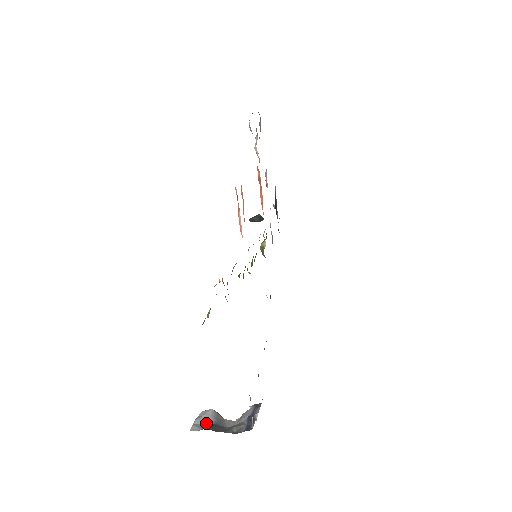
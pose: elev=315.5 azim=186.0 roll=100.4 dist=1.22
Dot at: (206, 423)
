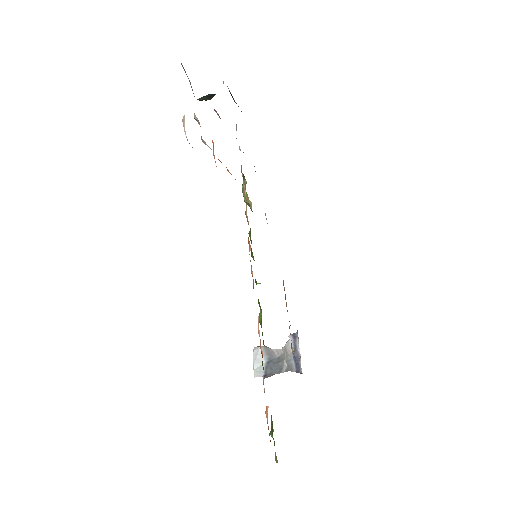
Dot at: occluded
